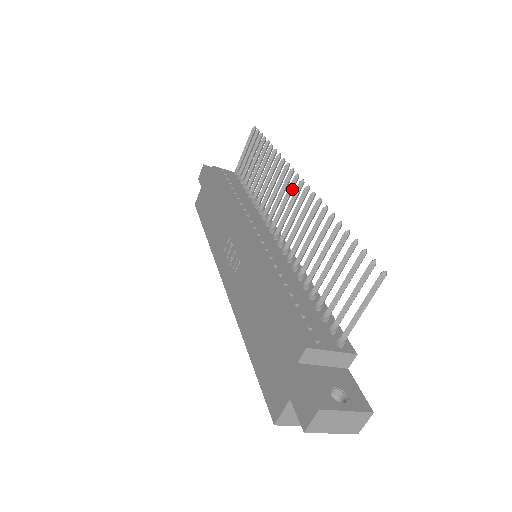
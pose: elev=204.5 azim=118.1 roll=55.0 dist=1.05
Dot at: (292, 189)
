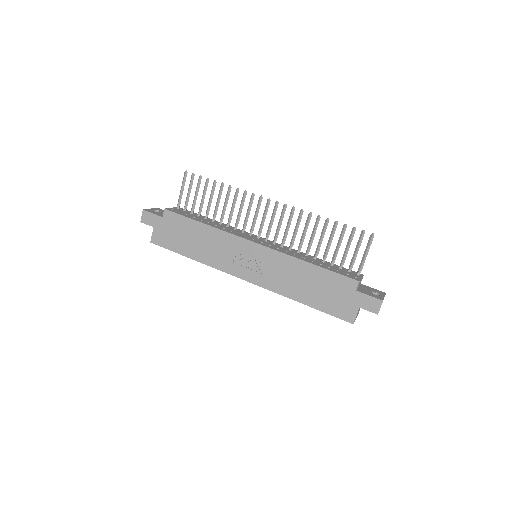
Dot at: occluded
